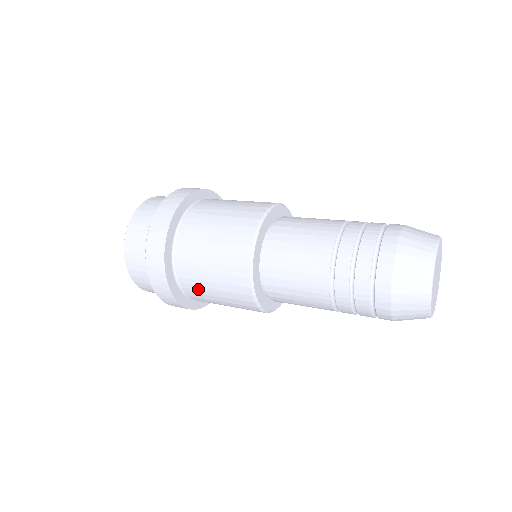
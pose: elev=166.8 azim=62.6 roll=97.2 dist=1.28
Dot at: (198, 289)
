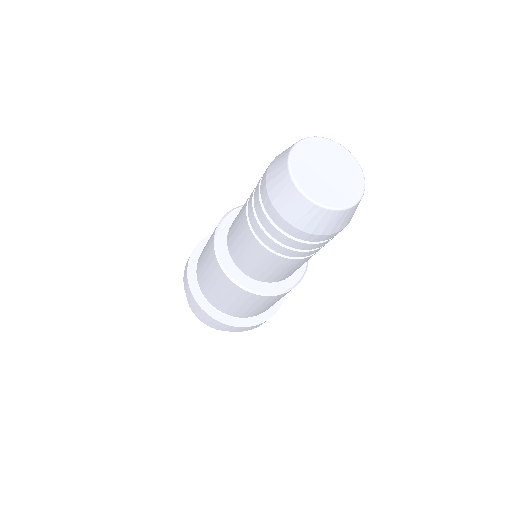
Dot at: (200, 264)
